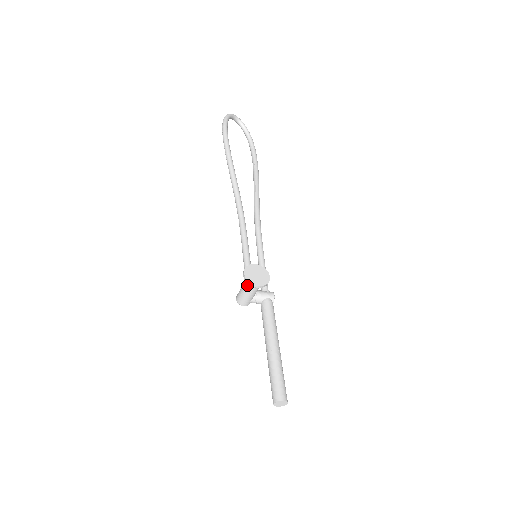
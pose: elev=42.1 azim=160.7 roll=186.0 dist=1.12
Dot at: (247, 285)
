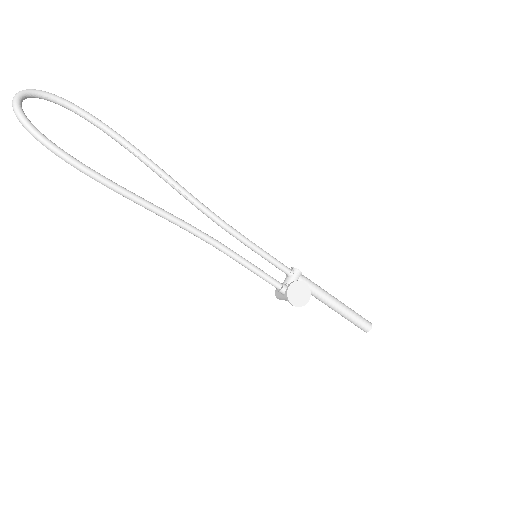
Dot at: occluded
